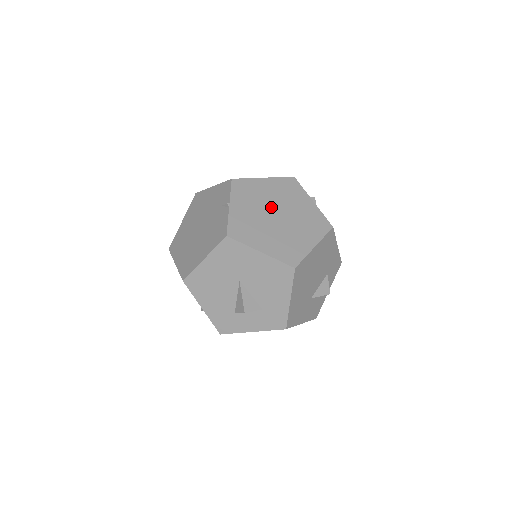
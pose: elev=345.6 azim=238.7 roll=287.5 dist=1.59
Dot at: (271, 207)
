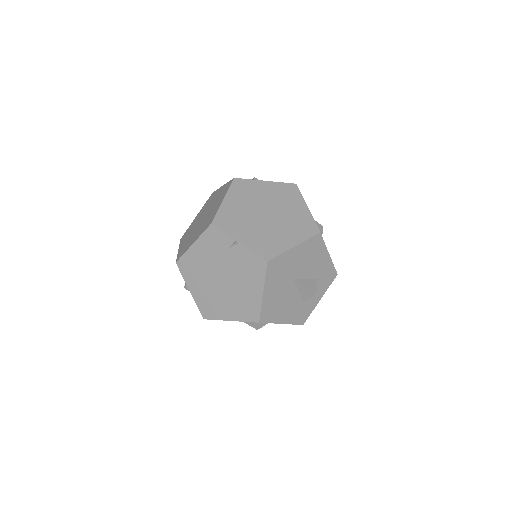
Dot at: (256, 213)
